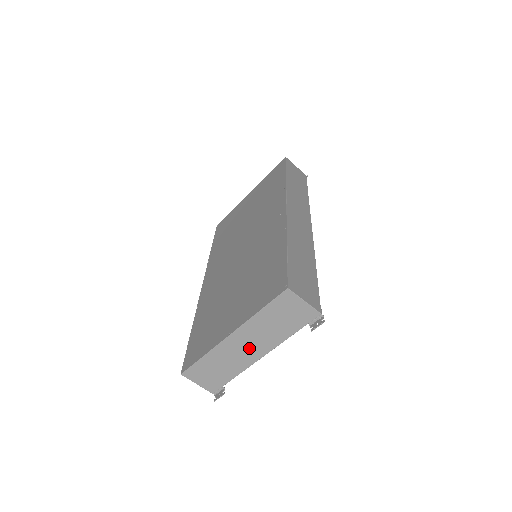
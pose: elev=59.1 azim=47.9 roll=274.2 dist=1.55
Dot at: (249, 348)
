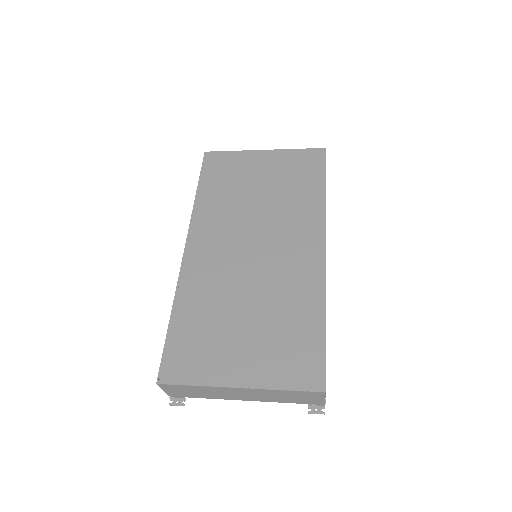
Dot at: (242, 395)
